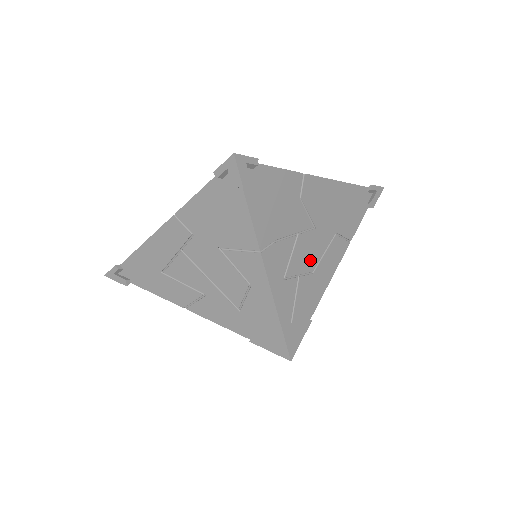
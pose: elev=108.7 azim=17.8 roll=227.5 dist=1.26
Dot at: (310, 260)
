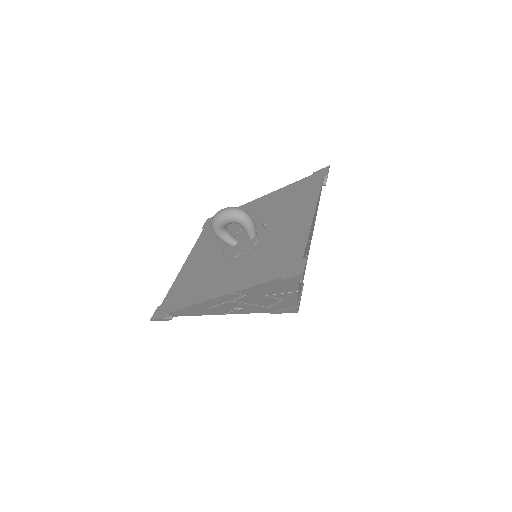
Dot at: occluded
